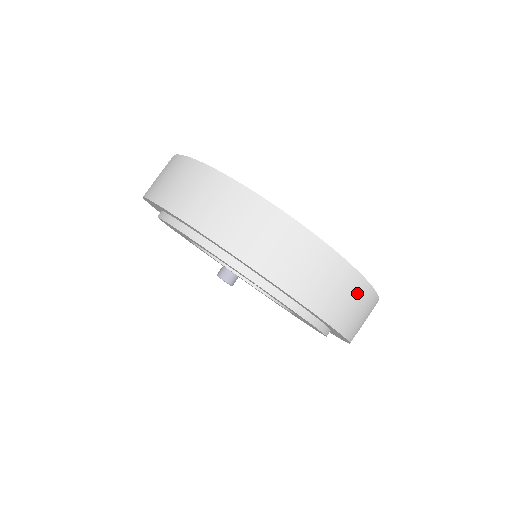
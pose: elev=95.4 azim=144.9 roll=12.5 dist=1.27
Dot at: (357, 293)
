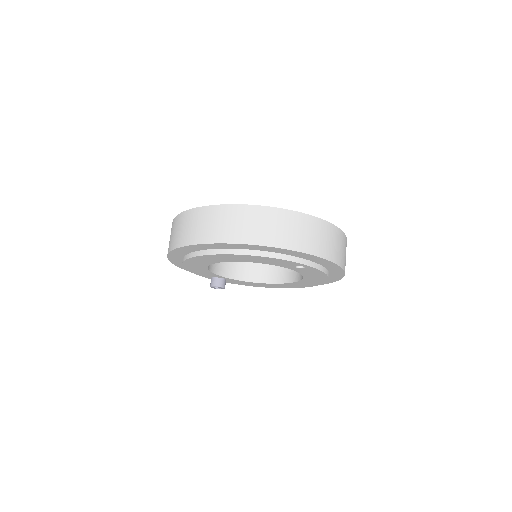
Dot at: occluded
